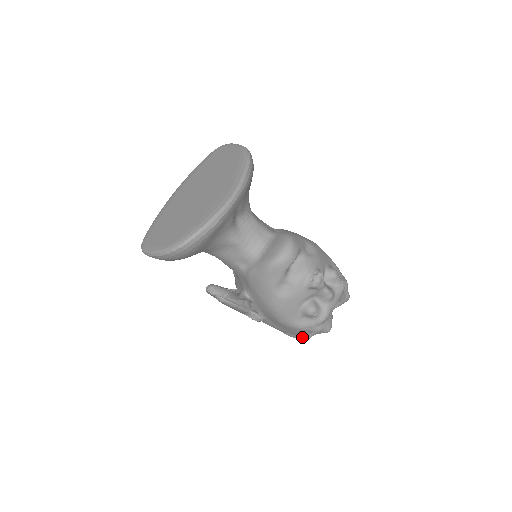
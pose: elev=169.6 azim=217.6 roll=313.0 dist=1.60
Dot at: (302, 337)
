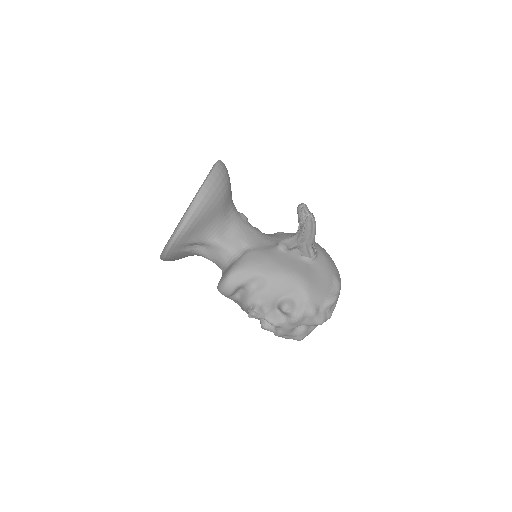
Dot at: occluded
